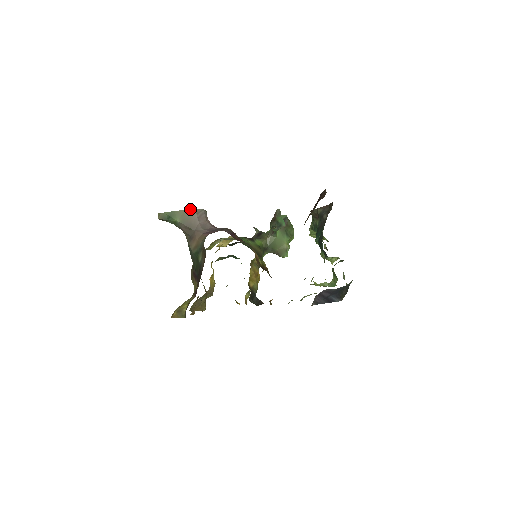
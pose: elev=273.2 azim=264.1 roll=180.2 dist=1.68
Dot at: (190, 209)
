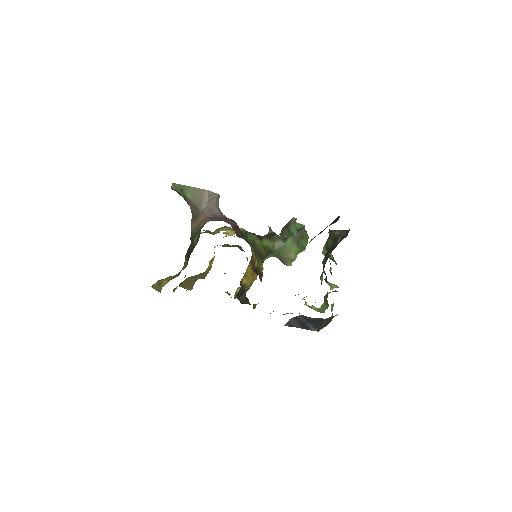
Dot at: (203, 189)
